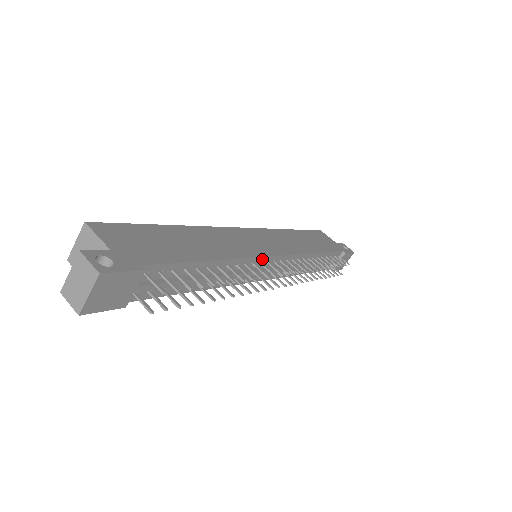
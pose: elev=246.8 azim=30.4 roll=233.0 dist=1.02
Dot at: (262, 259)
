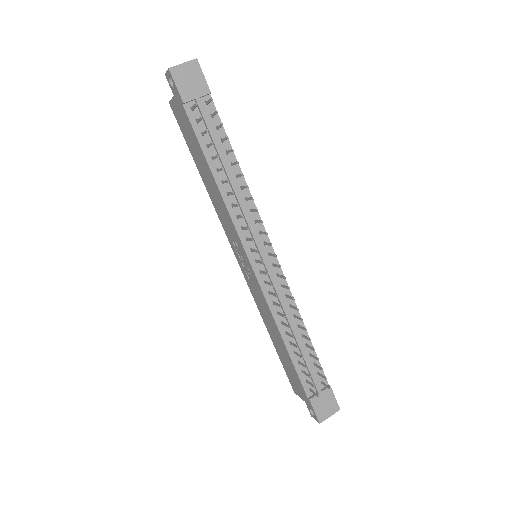
Dot at: (263, 230)
